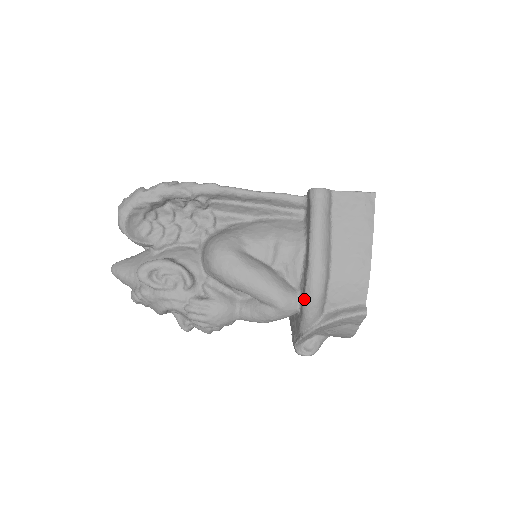
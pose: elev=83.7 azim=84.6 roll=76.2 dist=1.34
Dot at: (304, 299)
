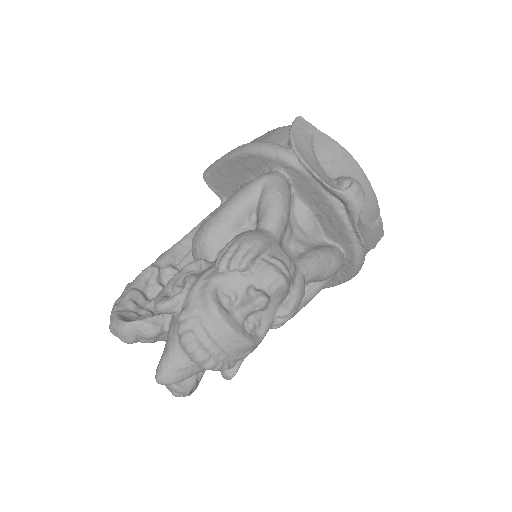
Dot at: (259, 154)
